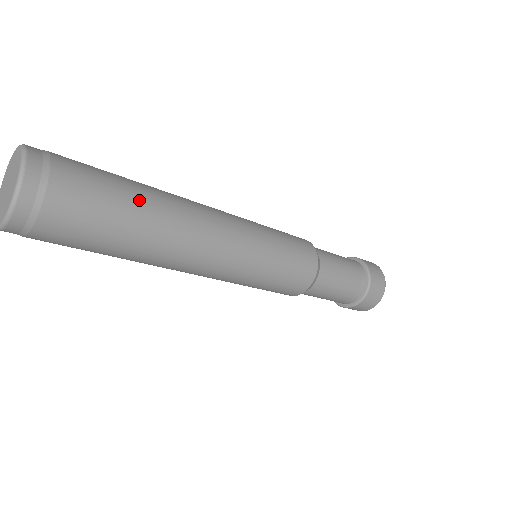
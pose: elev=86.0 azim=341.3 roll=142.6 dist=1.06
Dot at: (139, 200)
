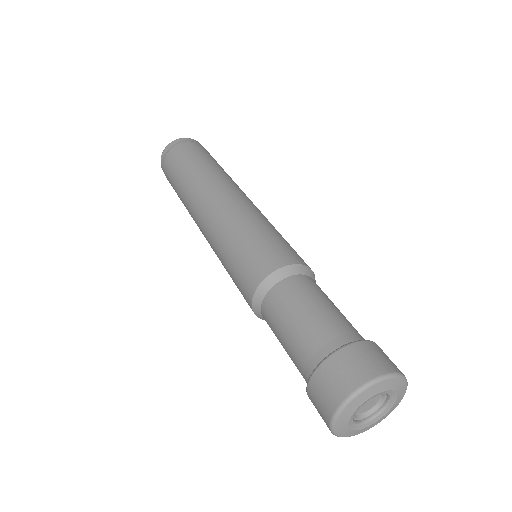
Dot at: (217, 165)
